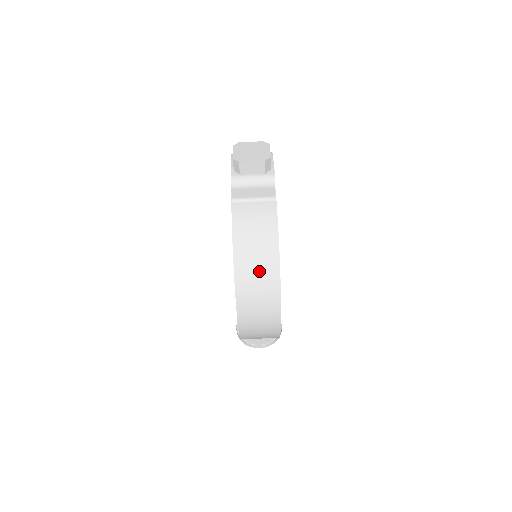
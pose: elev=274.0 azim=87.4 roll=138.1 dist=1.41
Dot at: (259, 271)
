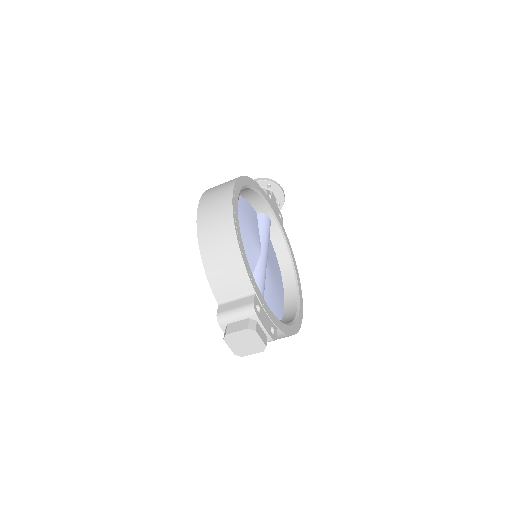
Dot at: occluded
